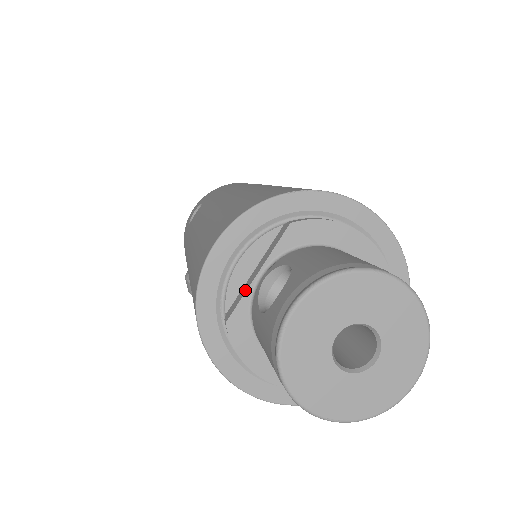
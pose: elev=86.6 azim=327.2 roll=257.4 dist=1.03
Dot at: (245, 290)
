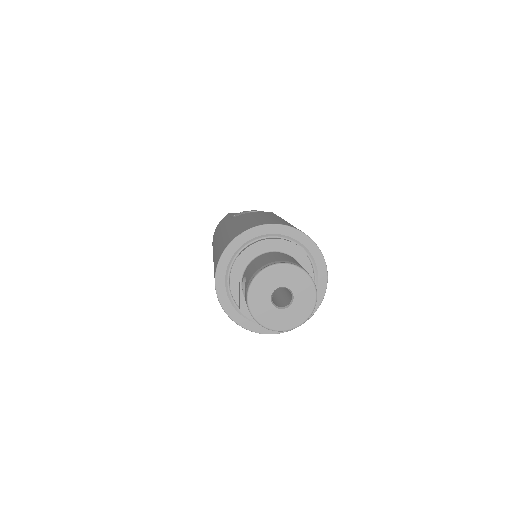
Dot at: (239, 293)
